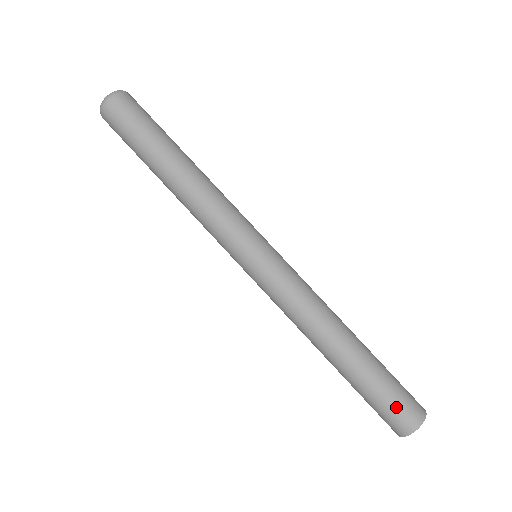
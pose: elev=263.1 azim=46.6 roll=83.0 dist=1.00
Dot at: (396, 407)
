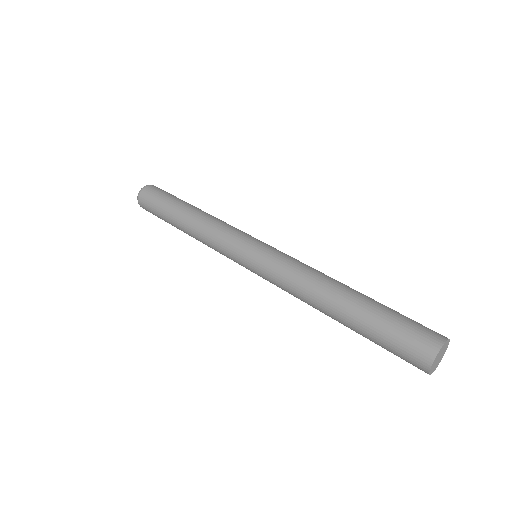
Dot at: (401, 351)
